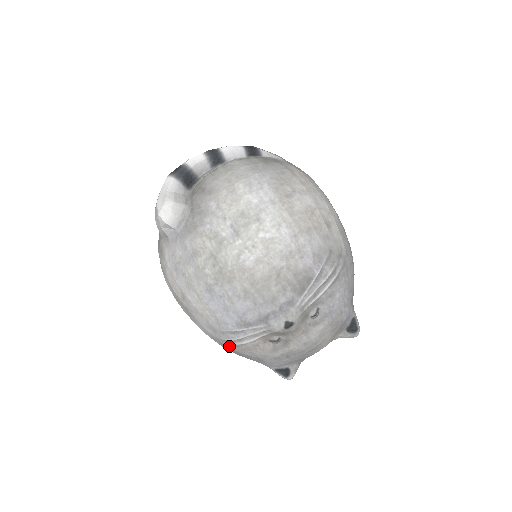
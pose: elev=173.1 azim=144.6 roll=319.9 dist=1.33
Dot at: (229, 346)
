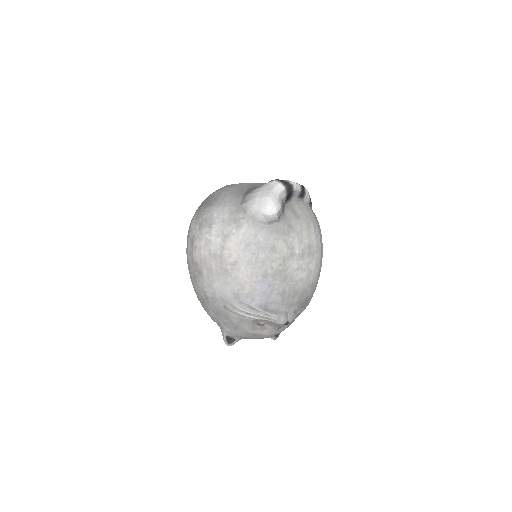
Dot at: (230, 310)
